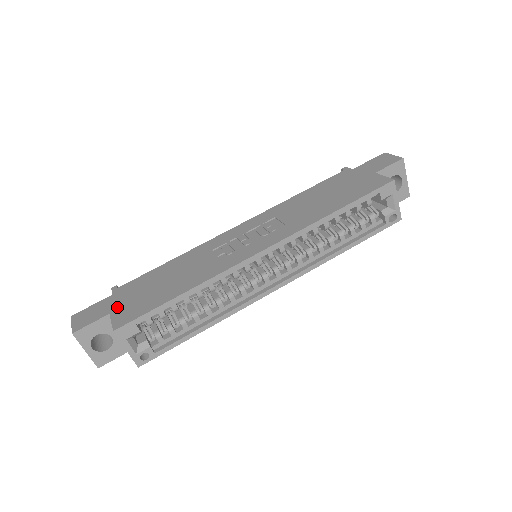
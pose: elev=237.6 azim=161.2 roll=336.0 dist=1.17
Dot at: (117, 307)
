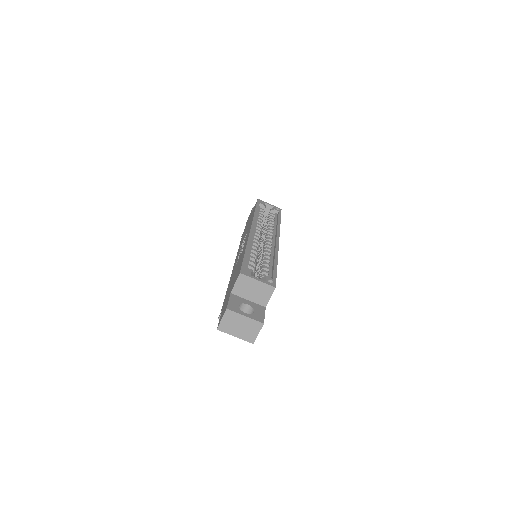
Dot at: (230, 292)
